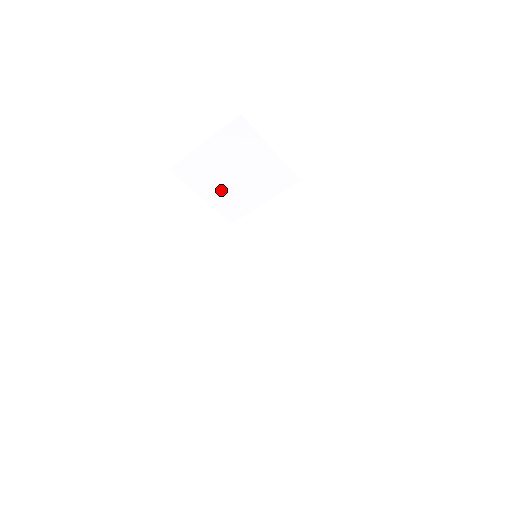
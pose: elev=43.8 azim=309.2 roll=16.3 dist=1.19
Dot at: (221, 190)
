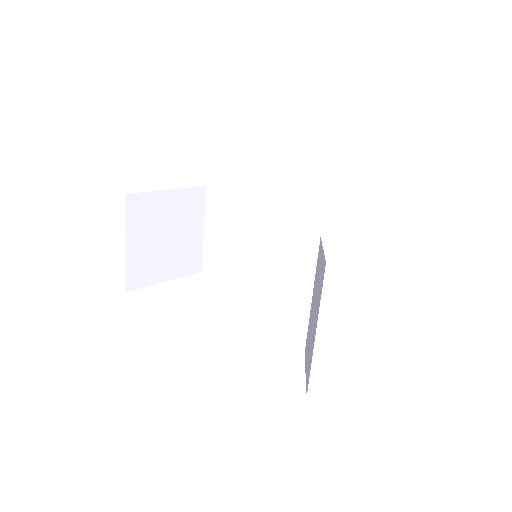
Dot at: (171, 259)
